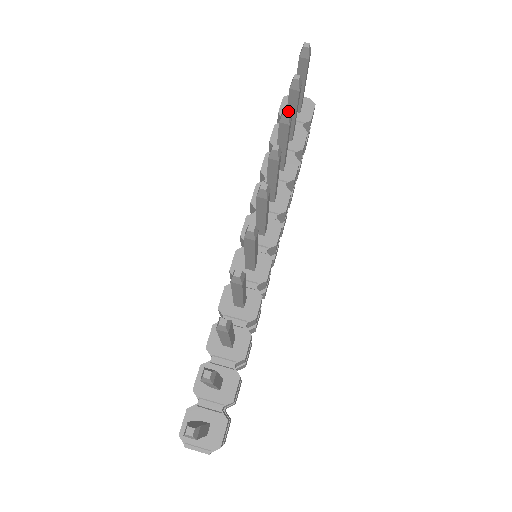
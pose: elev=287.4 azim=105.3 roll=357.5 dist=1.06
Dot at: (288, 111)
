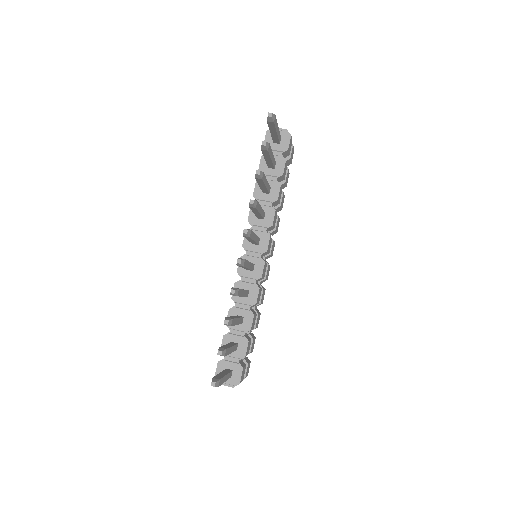
Dot at: (259, 172)
